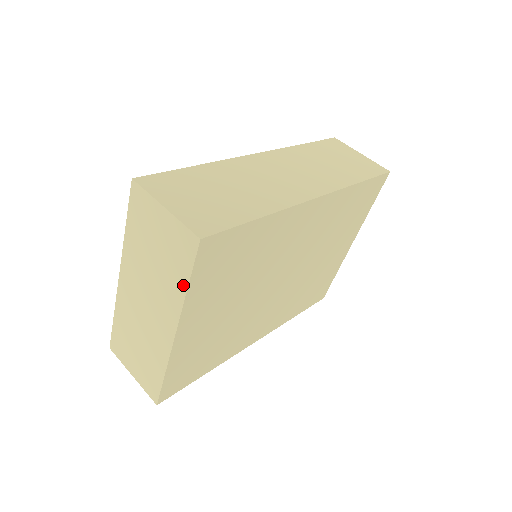
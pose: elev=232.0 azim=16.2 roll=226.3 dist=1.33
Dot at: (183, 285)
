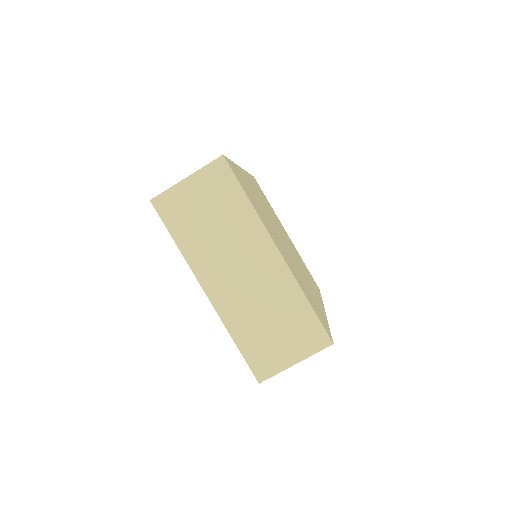
Dot at: (245, 203)
